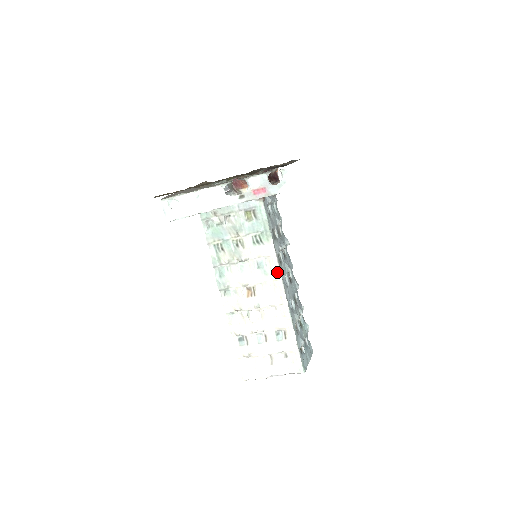
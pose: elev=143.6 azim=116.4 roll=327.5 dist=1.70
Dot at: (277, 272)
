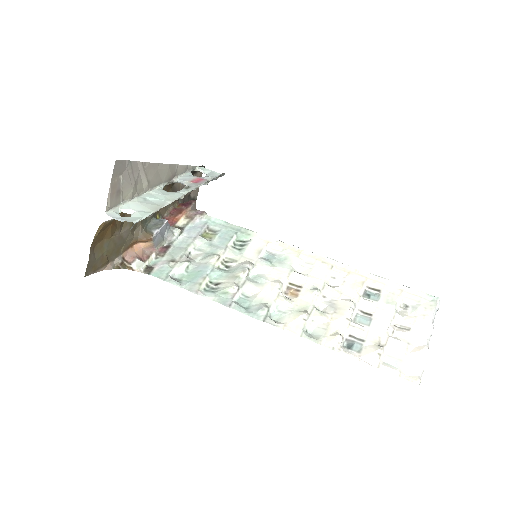
Dot at: (291, 248)
